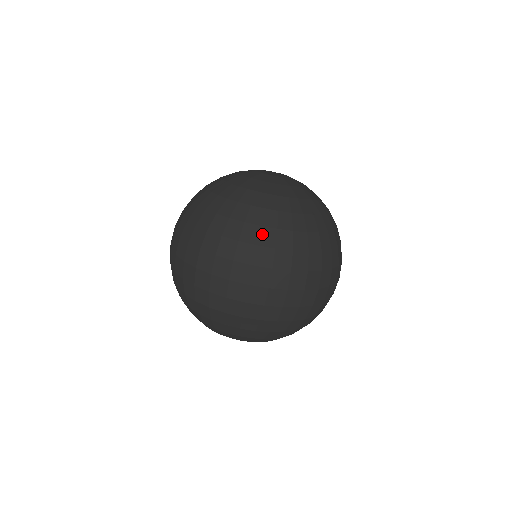
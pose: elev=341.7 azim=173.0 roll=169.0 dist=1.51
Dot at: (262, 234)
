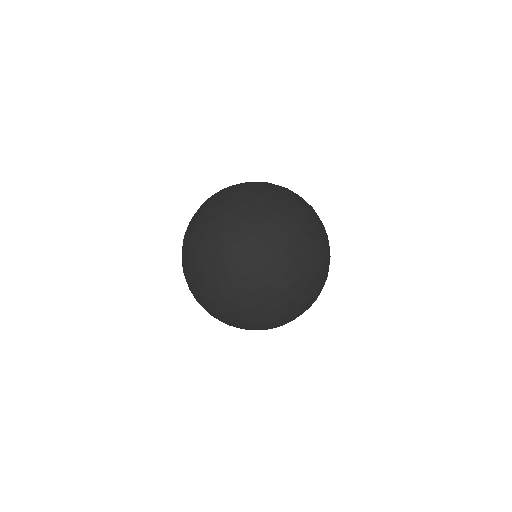
Dot at: (230, 272)
